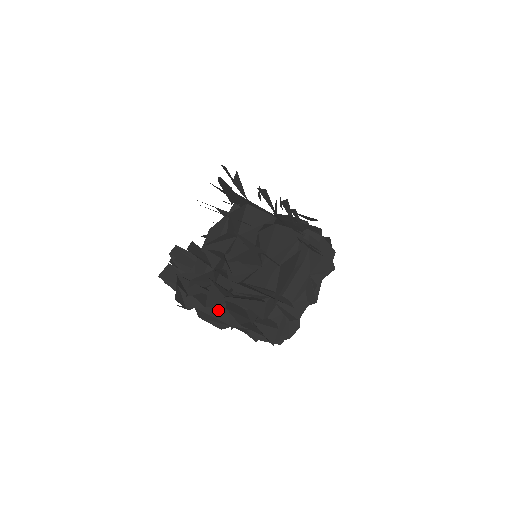
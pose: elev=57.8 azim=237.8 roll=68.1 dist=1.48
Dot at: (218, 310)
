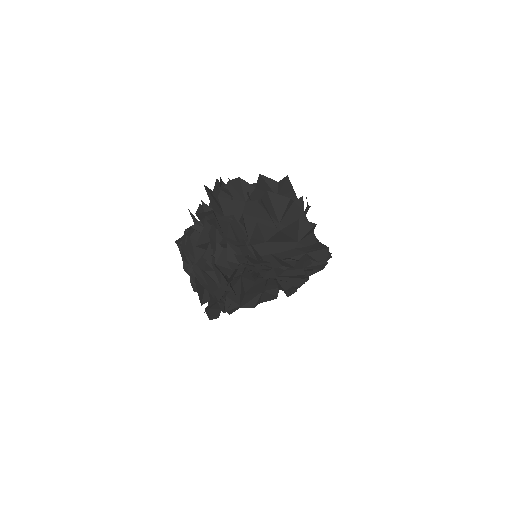
Dot at: (226, 225)
